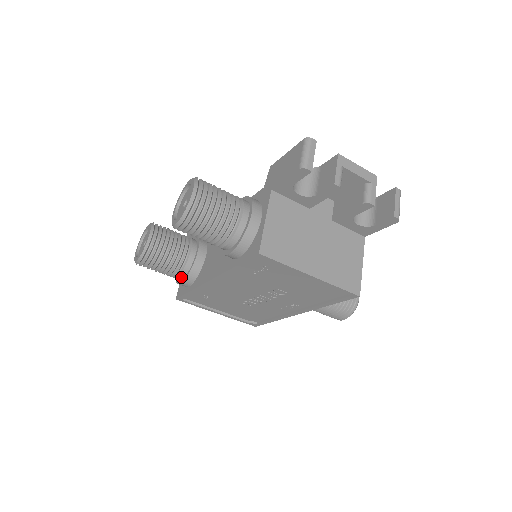
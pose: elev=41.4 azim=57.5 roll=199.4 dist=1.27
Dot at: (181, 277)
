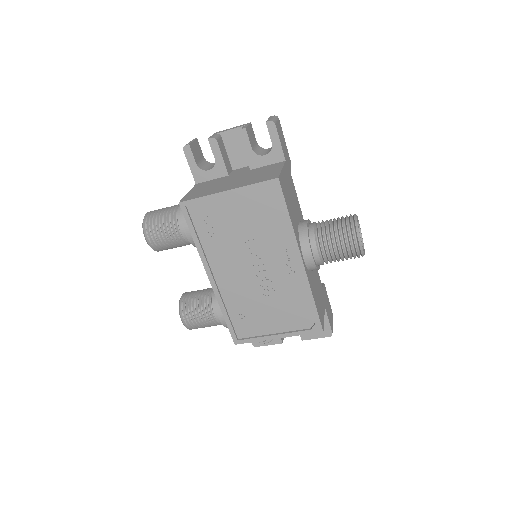
Dot at: (216, 313)
